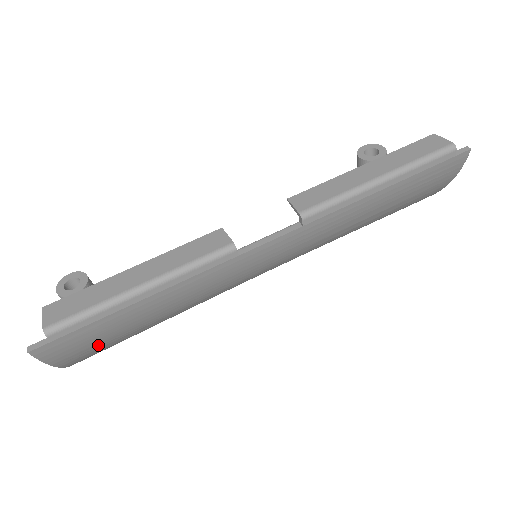
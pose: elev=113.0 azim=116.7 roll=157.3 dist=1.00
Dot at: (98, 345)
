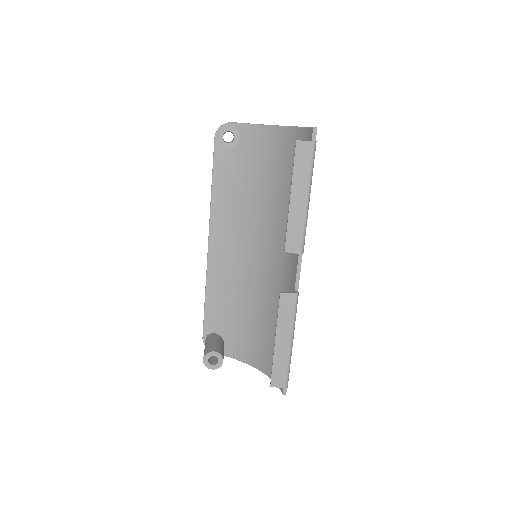
Dot at: occluded
